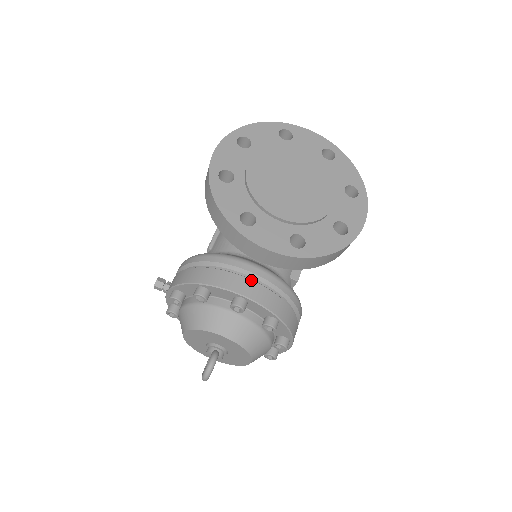
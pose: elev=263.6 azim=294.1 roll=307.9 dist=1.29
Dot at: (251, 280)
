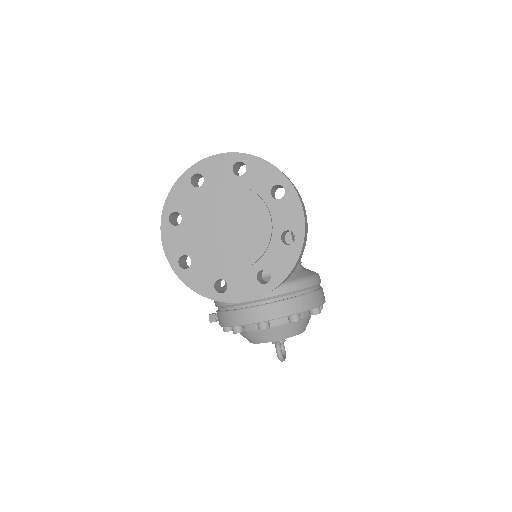
Dot at: (258, 307)
